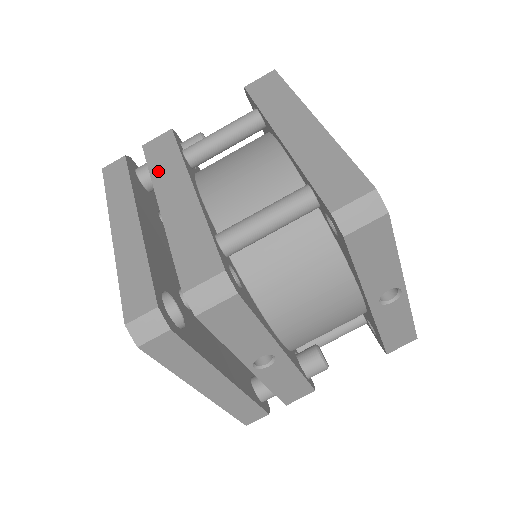
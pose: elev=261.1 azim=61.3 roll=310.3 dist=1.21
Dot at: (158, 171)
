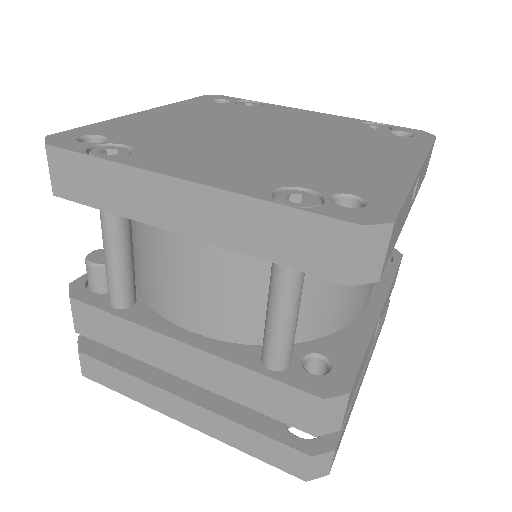
Dot at: (129, 348)
